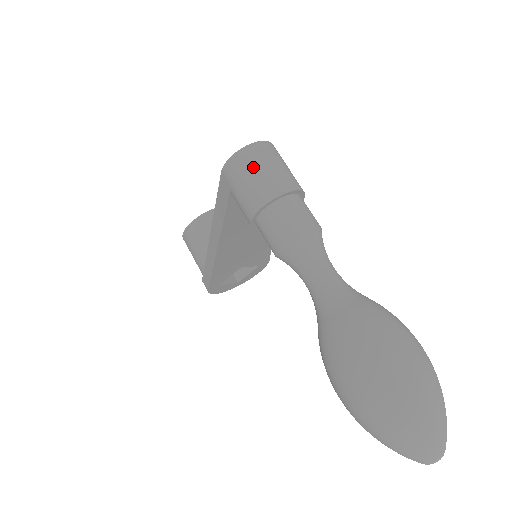
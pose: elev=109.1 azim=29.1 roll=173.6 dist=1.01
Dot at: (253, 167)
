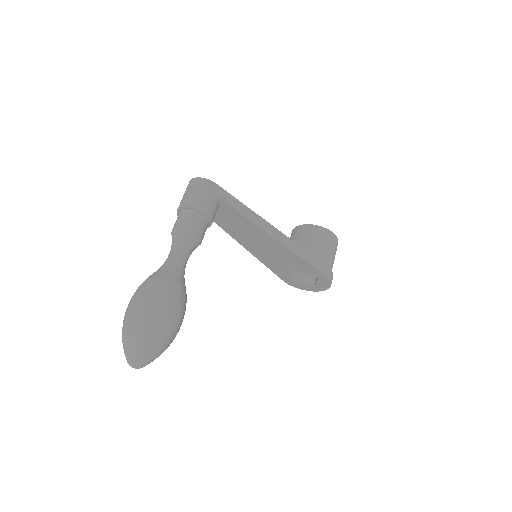
Dot at: (185, 191)
